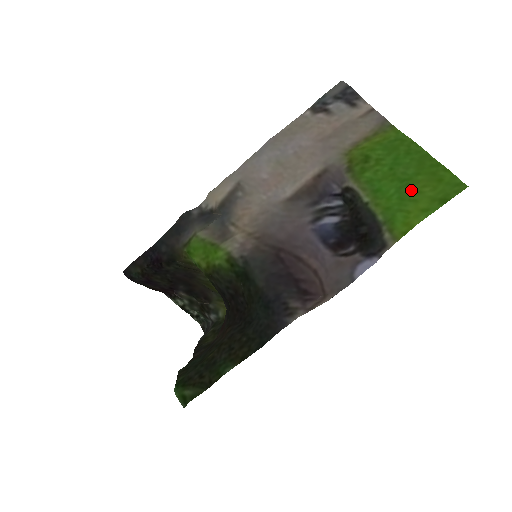
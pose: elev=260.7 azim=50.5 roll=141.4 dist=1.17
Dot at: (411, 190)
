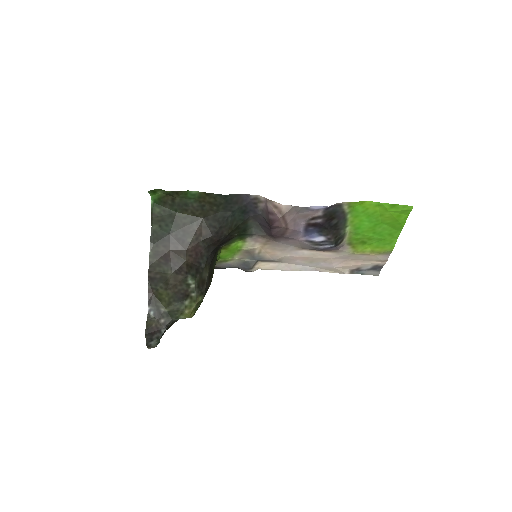
Dot at: (377, 218)
